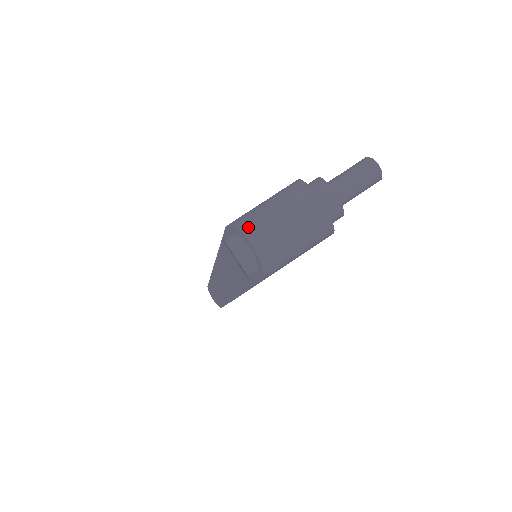
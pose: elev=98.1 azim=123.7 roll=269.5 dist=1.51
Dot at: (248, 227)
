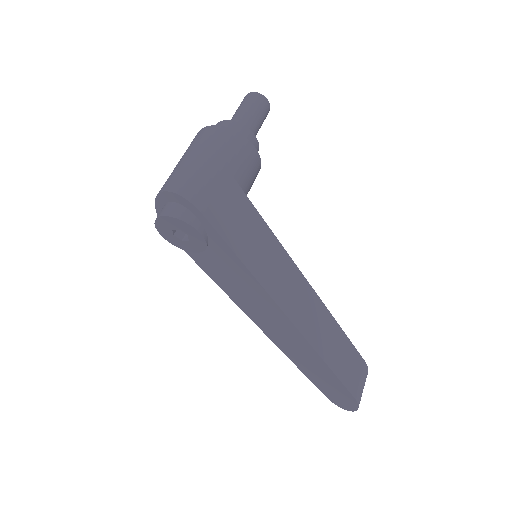
Dot at: occluded
